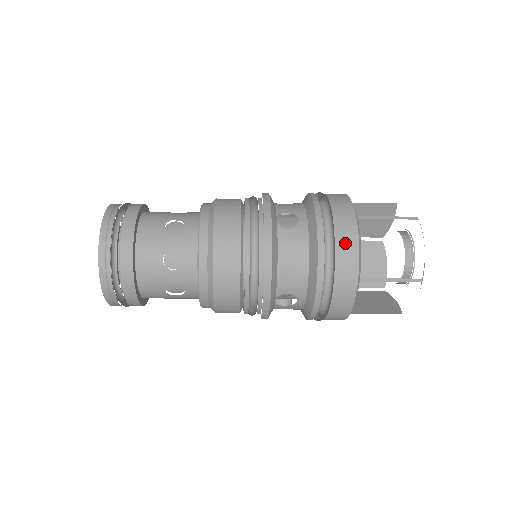
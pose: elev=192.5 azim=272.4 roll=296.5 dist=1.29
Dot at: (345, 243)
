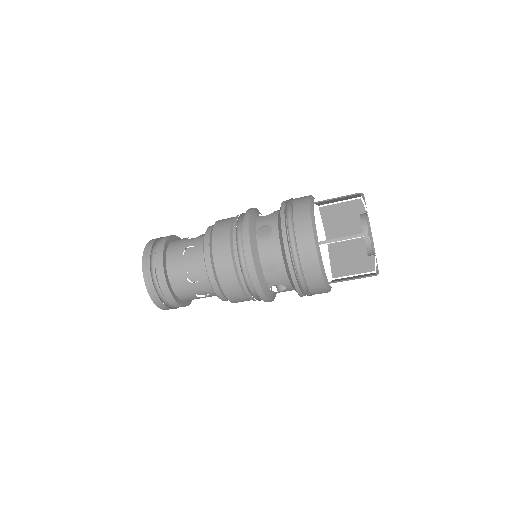
Dot at: occluded
